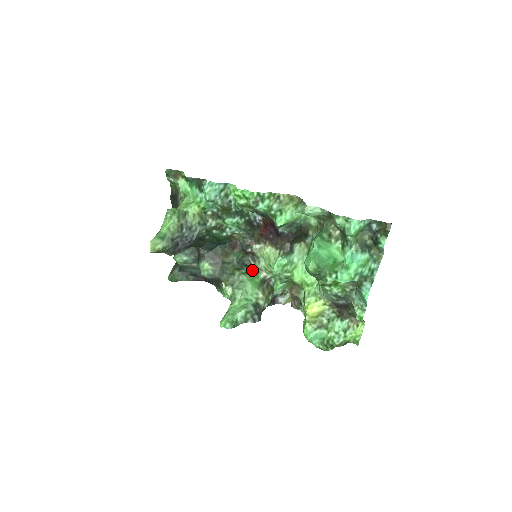
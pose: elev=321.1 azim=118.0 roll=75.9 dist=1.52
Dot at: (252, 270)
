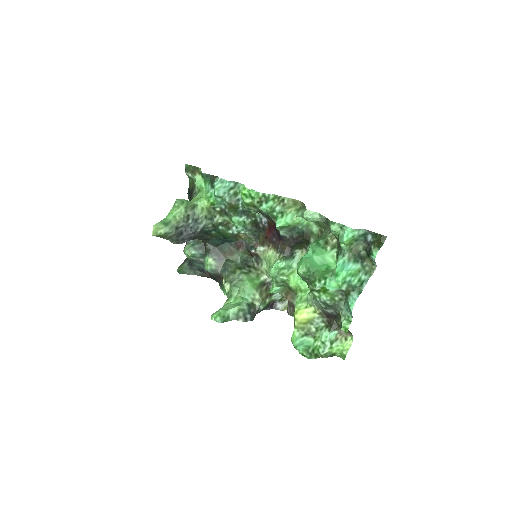
Dot at: (254, 271)
